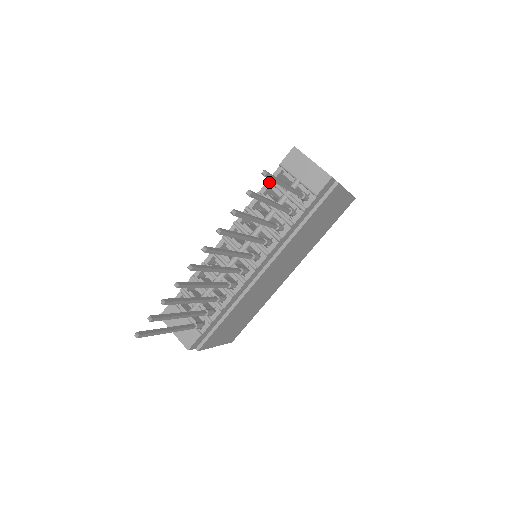
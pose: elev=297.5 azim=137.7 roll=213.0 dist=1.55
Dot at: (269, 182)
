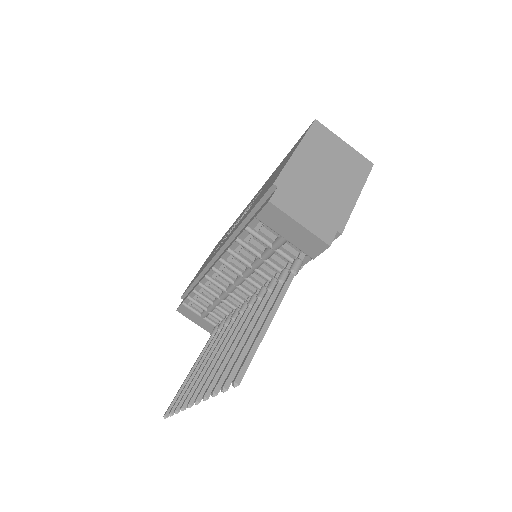
Dot at: (247, 231)
